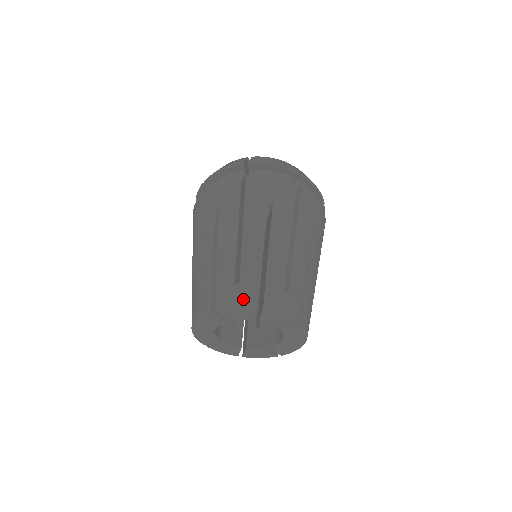
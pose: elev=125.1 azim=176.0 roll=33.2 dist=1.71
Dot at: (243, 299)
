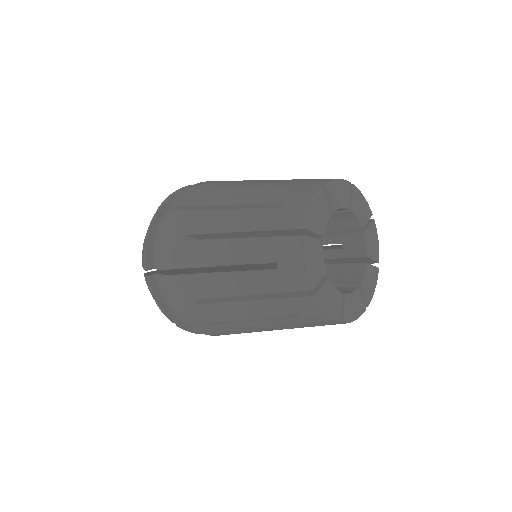
Dot at: (305, 198)
